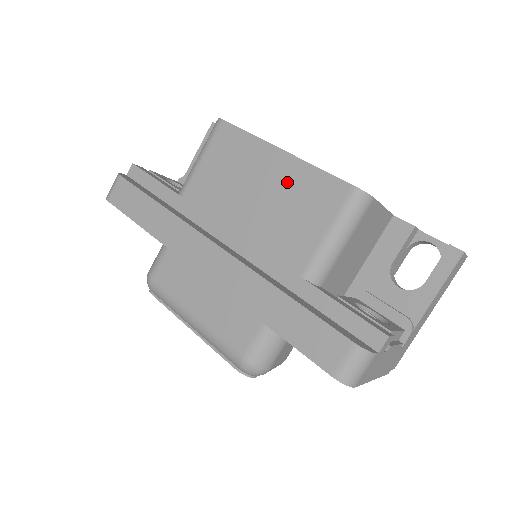
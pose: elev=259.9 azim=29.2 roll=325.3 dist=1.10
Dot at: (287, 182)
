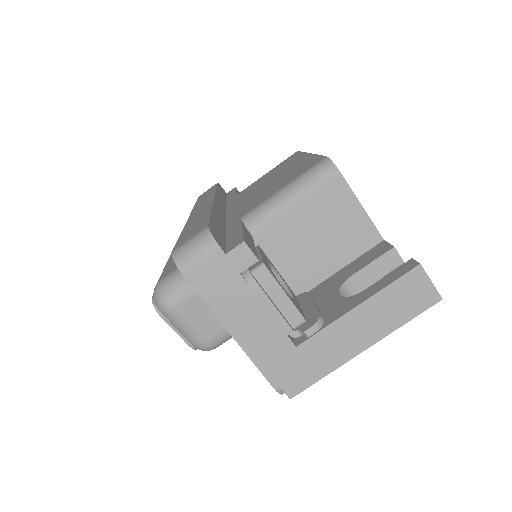
Dot at: (293, 168)
